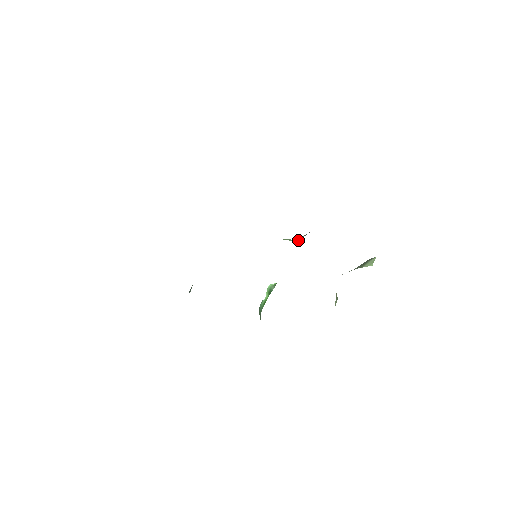
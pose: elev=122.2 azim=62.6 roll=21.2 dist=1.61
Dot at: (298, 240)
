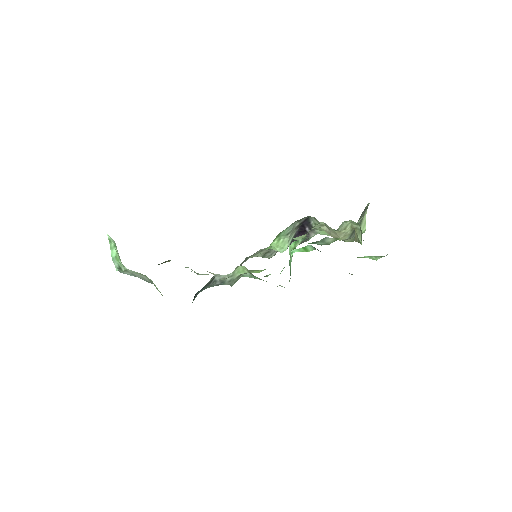
Dot at: (288, 245)
